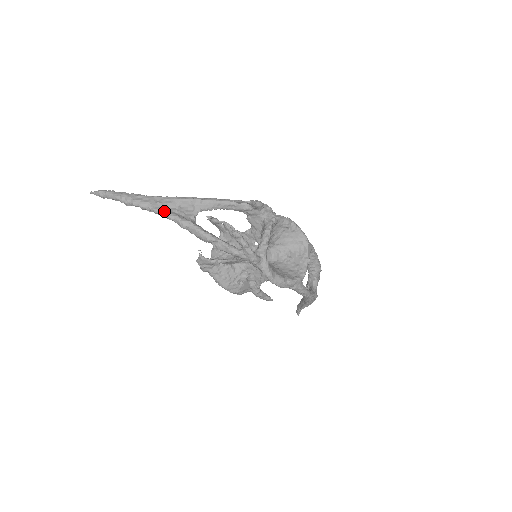
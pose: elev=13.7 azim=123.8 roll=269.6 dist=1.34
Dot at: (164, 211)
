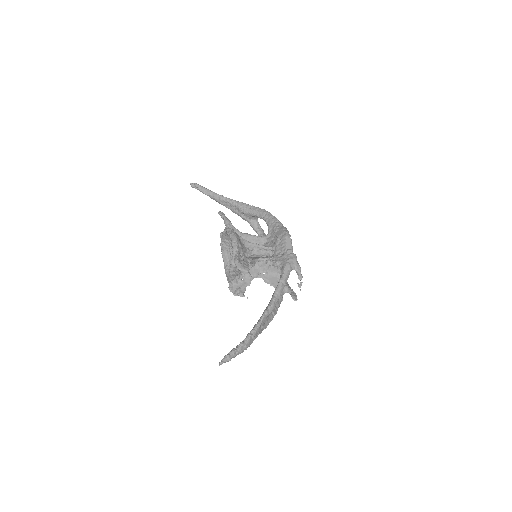
Dot at: (266, 327)
